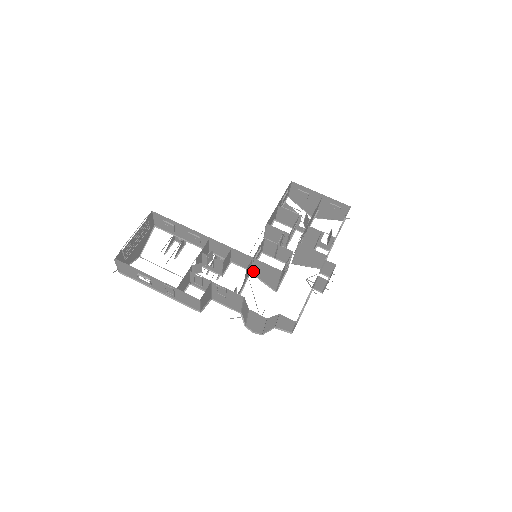
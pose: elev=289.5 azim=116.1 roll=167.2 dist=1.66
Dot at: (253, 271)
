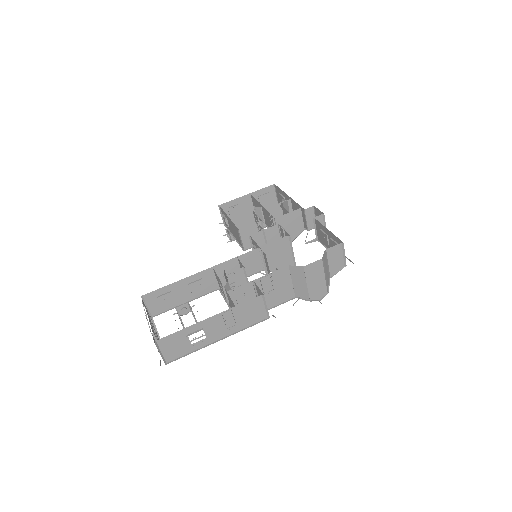
Dot at: occluded
